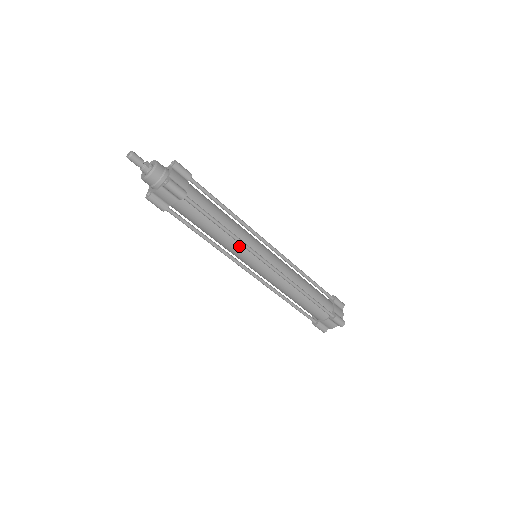
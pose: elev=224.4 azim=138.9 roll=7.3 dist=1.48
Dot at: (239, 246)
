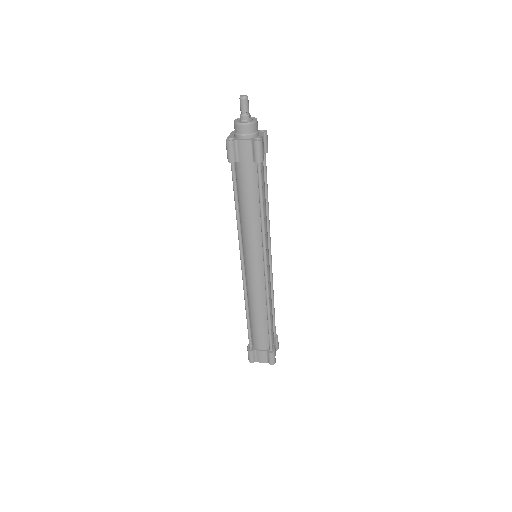
Dot at: (258, 236)
